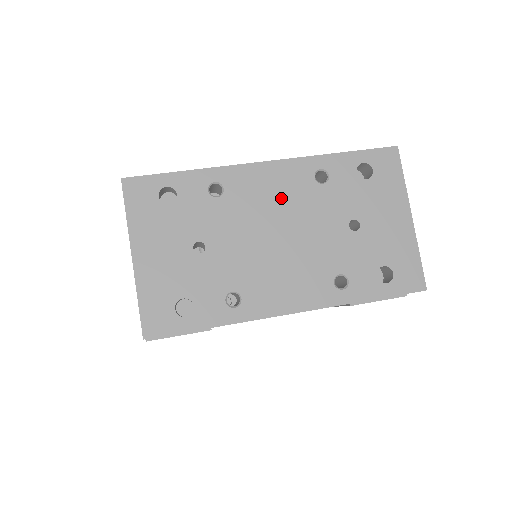
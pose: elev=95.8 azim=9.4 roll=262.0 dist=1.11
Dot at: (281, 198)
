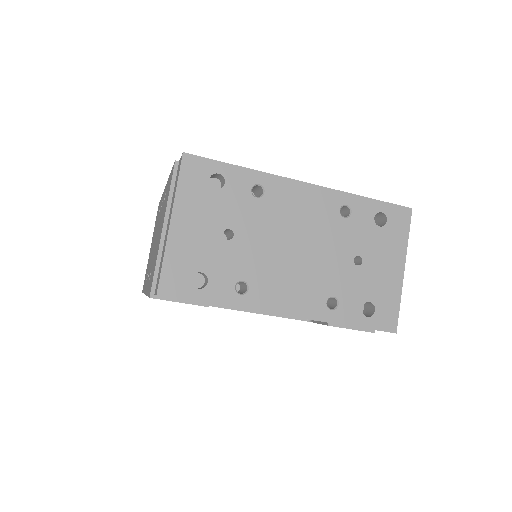
Dot at: (308, 217)
